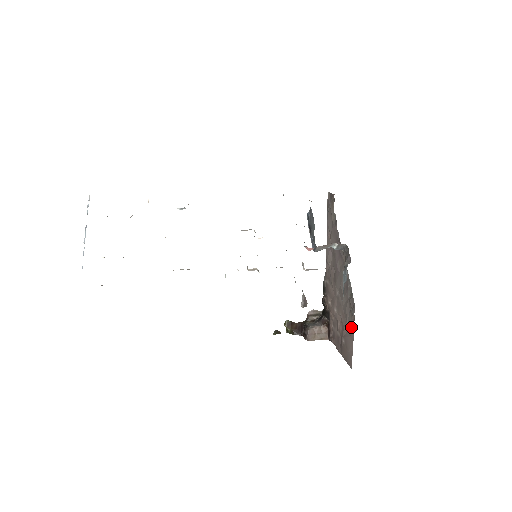
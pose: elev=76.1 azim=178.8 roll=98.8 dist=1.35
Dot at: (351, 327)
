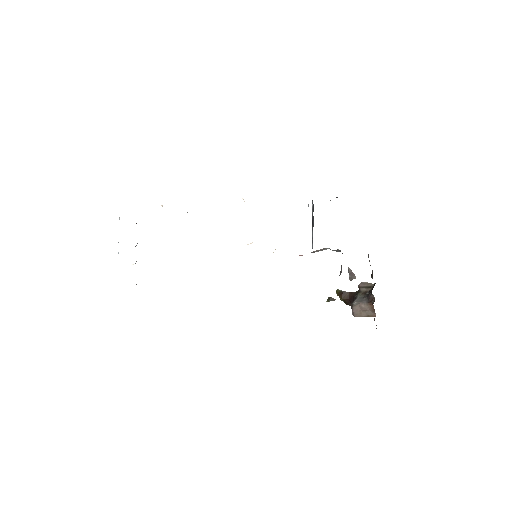
Dot at: occluded
